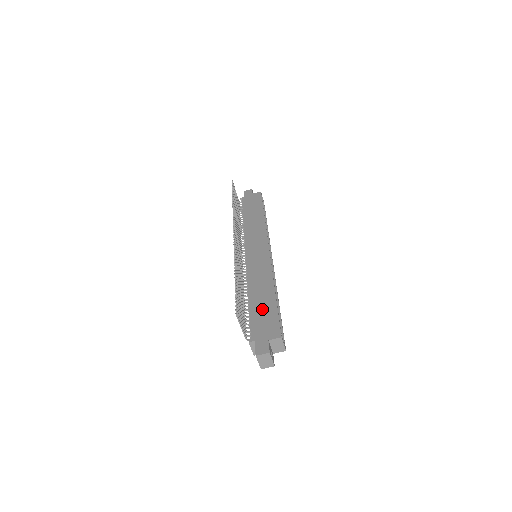
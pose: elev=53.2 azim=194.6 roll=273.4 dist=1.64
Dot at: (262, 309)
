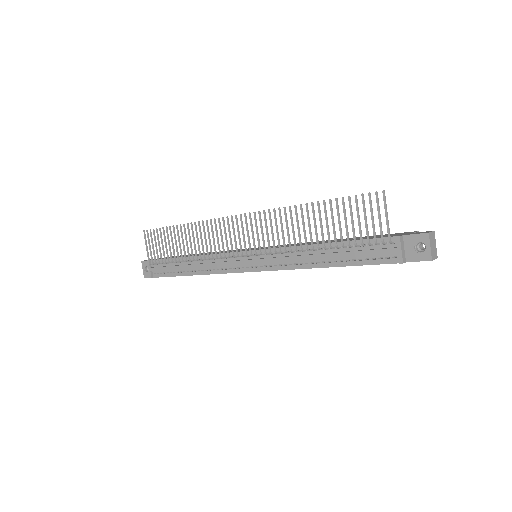
Dot at: (357, 238)
